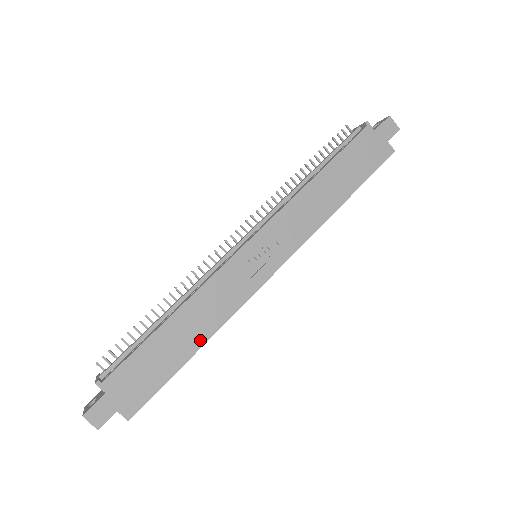
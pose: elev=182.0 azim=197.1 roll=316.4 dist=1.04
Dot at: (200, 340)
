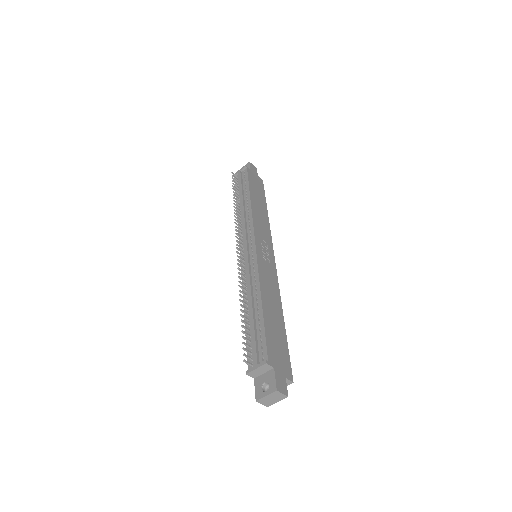
Dot at: (280, 312)
